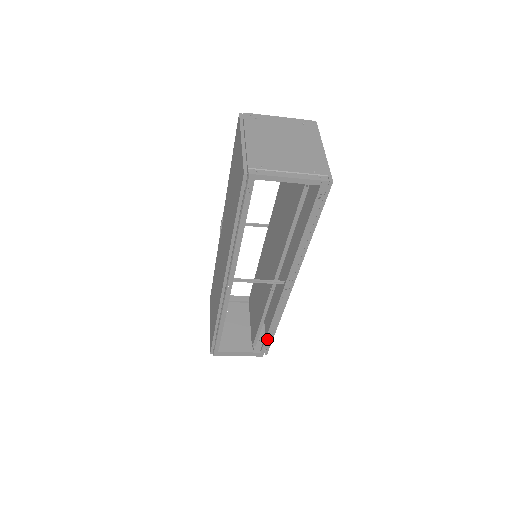
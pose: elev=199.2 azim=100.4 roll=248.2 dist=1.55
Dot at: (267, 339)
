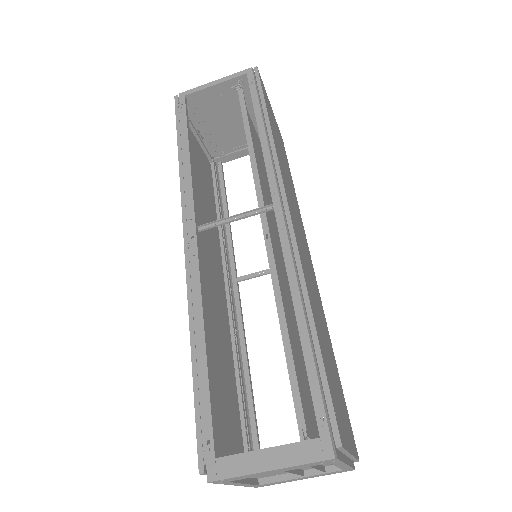
Dot at: (310, 369)
